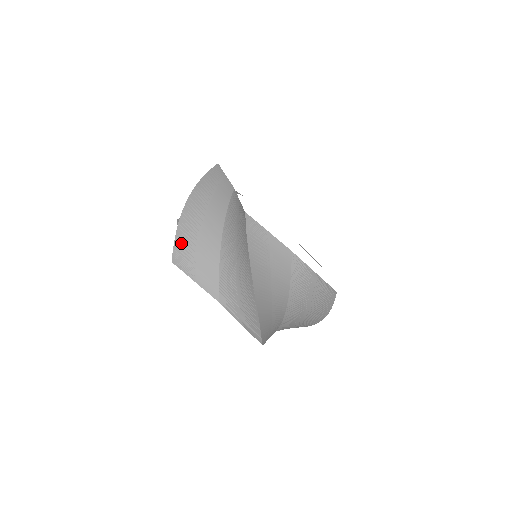
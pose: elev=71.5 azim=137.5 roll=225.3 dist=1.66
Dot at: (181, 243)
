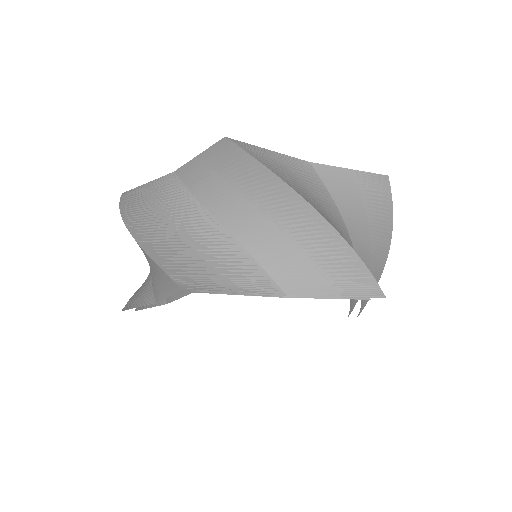
Dot at: (171, 264)
